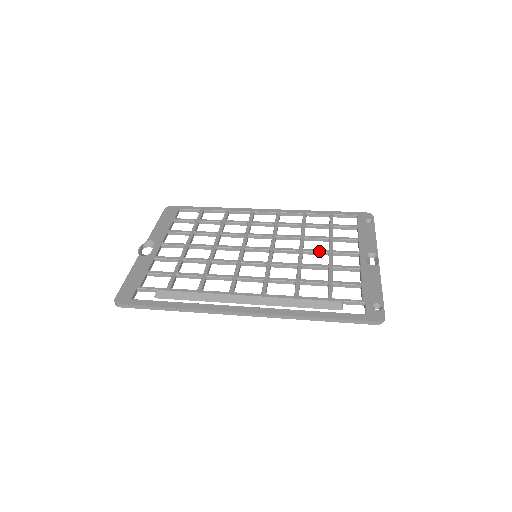
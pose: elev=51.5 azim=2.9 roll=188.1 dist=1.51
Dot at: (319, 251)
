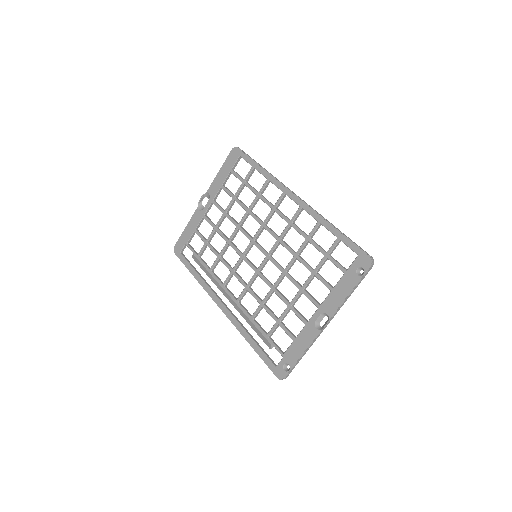
Dot at: (294, 283)
